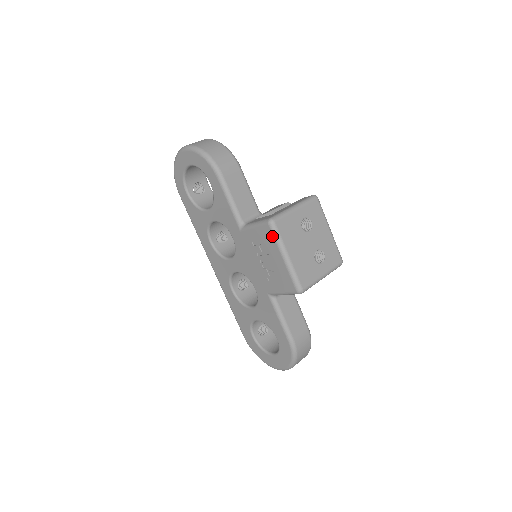
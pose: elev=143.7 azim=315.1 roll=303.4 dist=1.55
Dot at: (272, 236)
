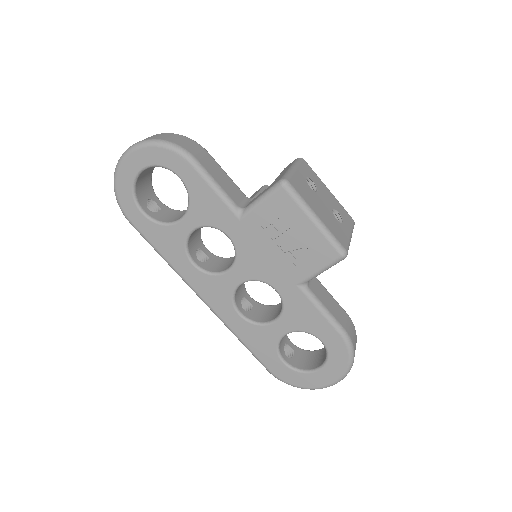
Dot at: (291, 199)
